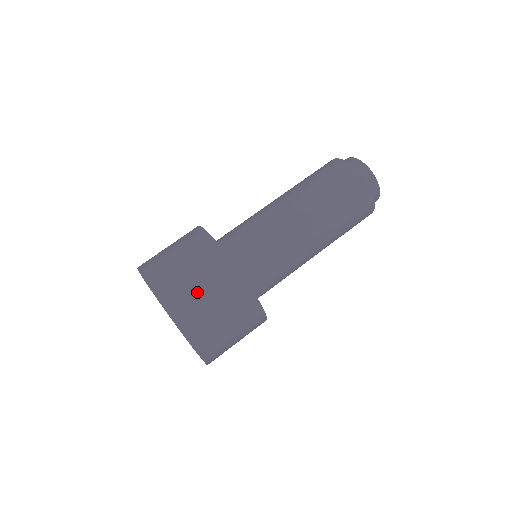
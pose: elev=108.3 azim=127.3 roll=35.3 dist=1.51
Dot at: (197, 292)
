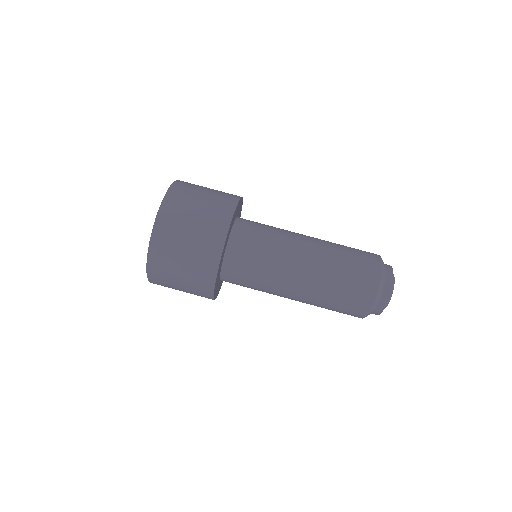
Dot at: (195, 203)
